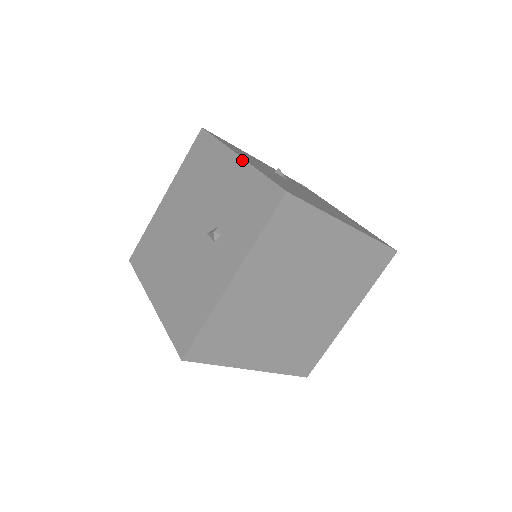
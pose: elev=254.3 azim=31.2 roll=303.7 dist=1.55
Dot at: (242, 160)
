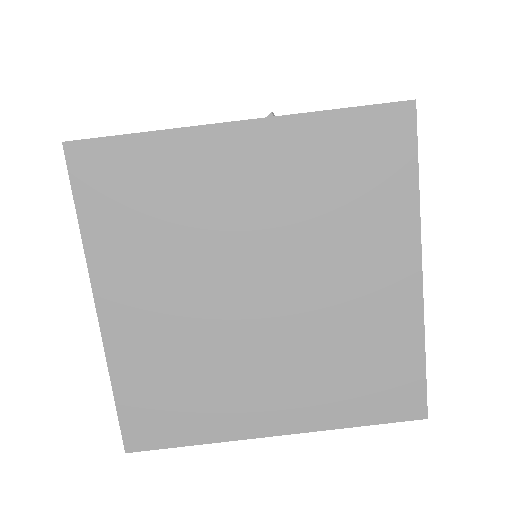
Dot at: occluded
